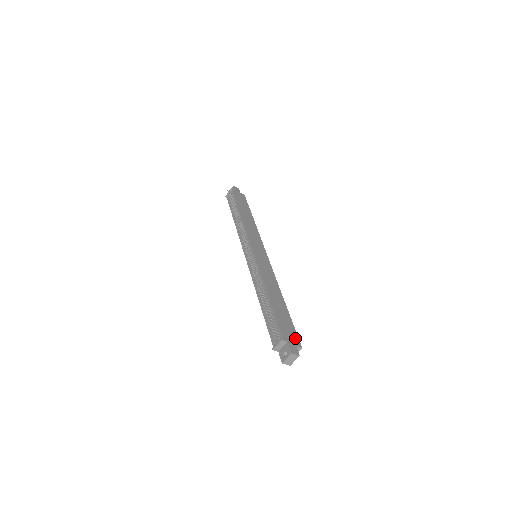
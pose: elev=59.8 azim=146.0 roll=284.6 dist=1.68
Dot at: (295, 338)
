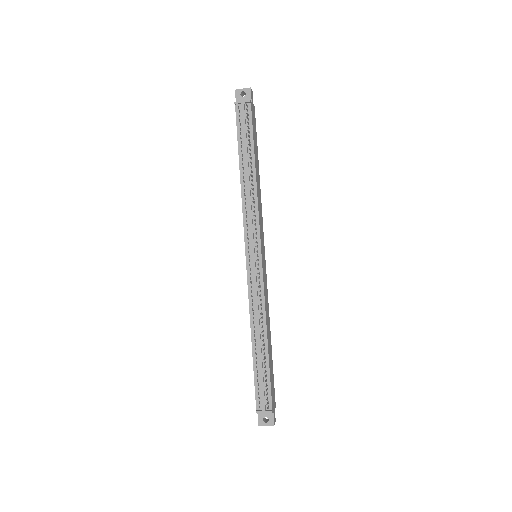
Dot at: (274, 397)
